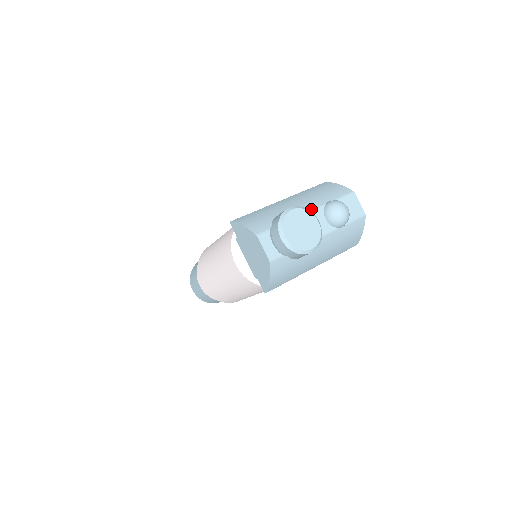
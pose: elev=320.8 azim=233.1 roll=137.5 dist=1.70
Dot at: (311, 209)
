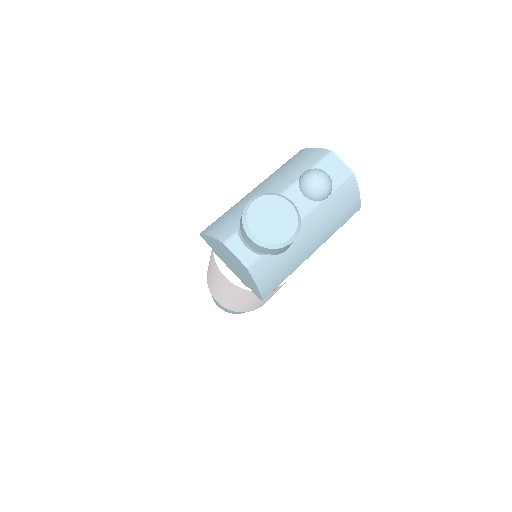
Dot at: (283, 190)
